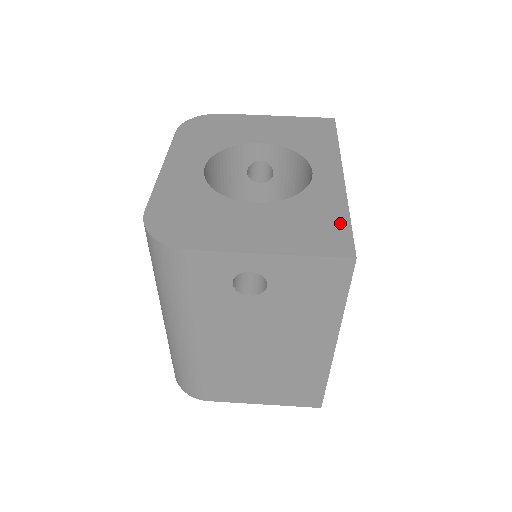
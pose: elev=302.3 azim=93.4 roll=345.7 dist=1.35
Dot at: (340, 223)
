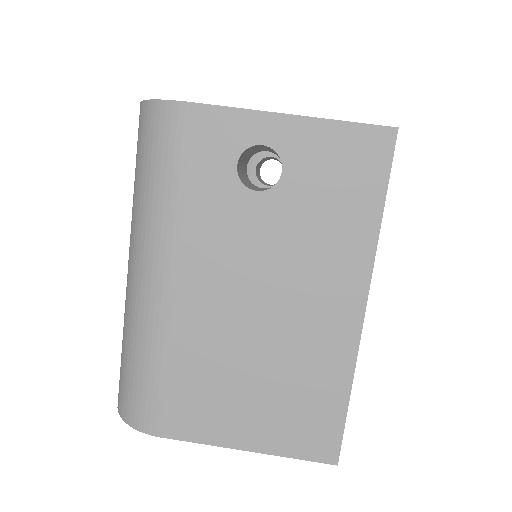
Dot at: occluded
